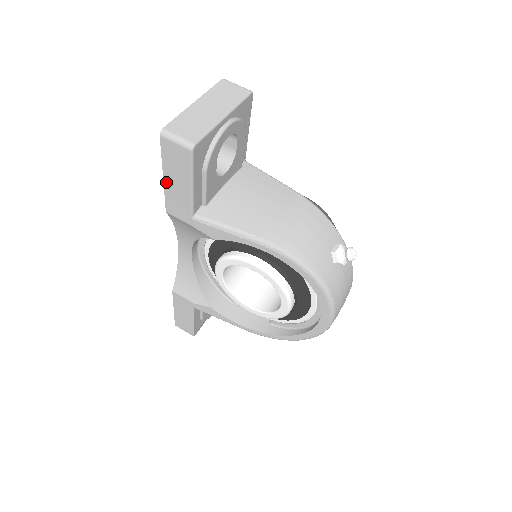
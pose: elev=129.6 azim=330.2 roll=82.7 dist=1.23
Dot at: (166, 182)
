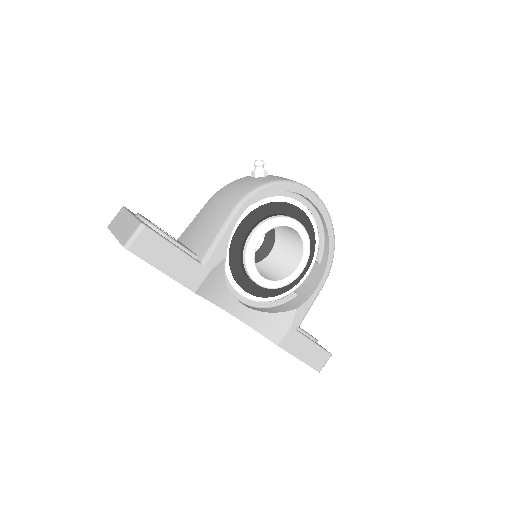
Dot at: (167, 272)
